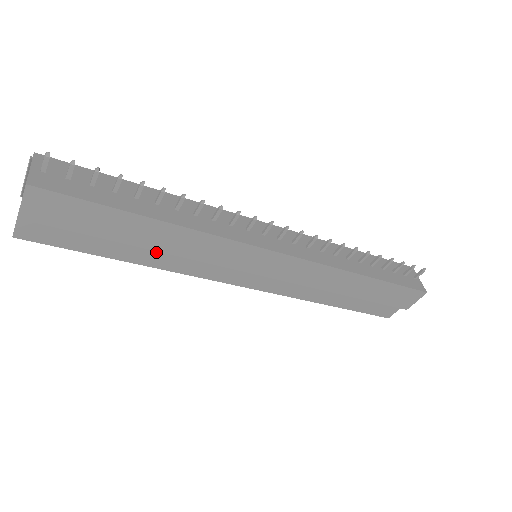
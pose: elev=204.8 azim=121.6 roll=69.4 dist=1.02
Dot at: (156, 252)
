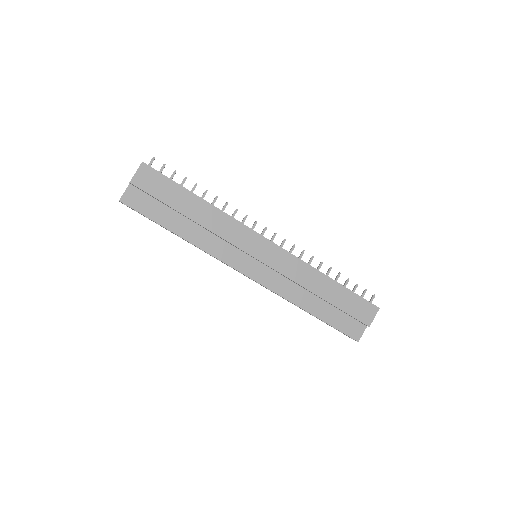
Dot at: (196, 230)
